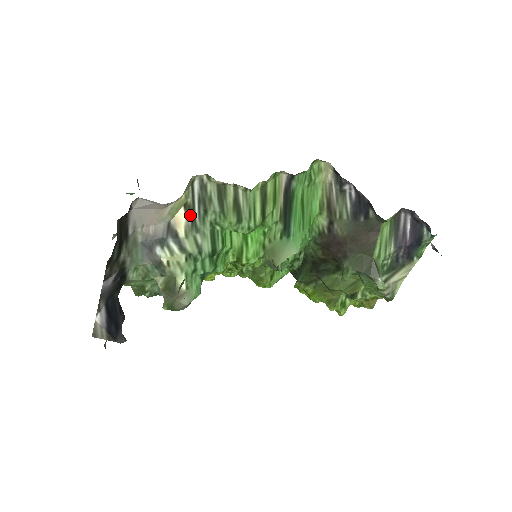
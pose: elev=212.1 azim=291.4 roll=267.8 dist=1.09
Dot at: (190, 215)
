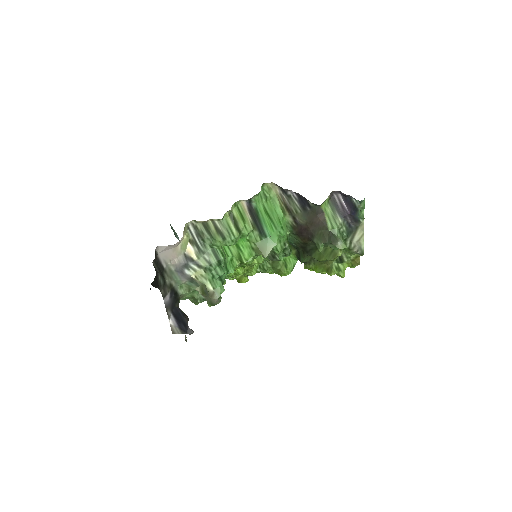
Dot at: (195, 246)
